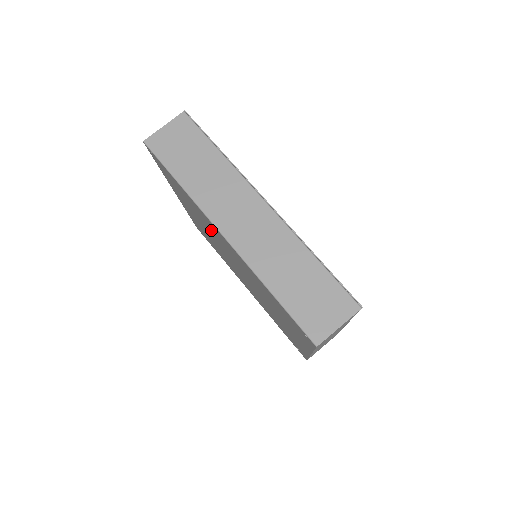
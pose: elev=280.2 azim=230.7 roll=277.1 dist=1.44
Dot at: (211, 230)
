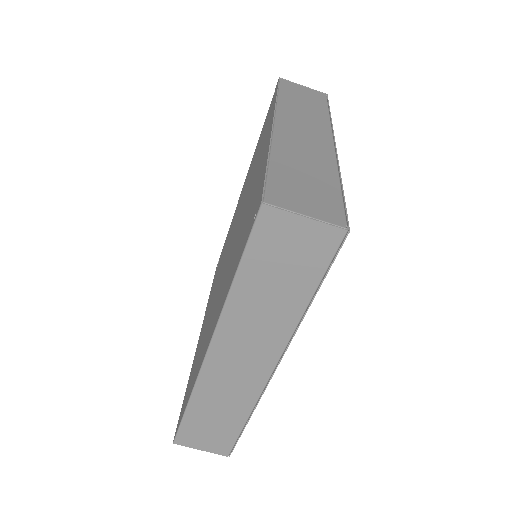
Dot at: occluded
